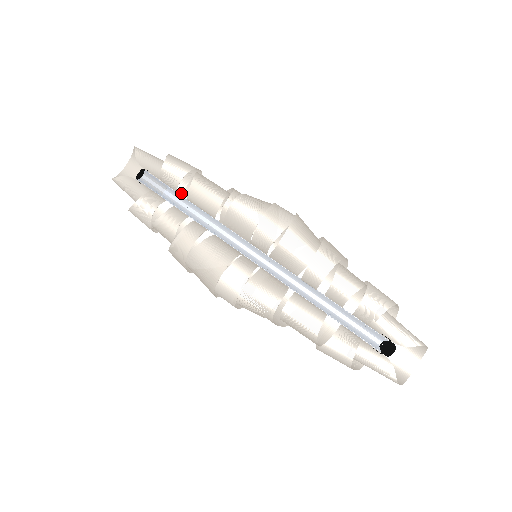
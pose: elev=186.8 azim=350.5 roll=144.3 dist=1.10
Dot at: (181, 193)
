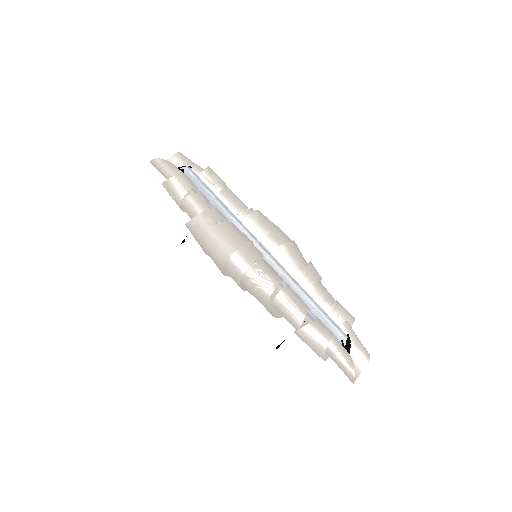
Dot at: occluded
